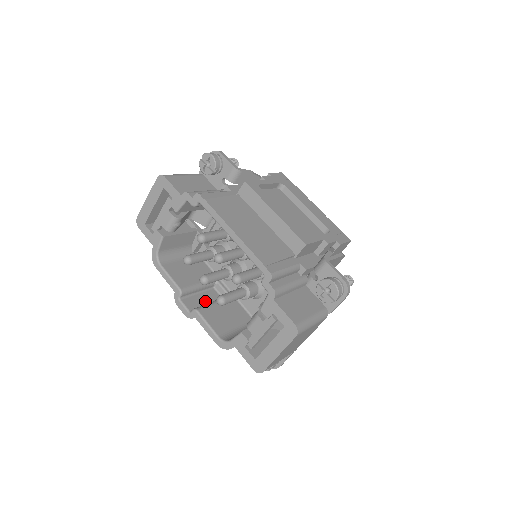
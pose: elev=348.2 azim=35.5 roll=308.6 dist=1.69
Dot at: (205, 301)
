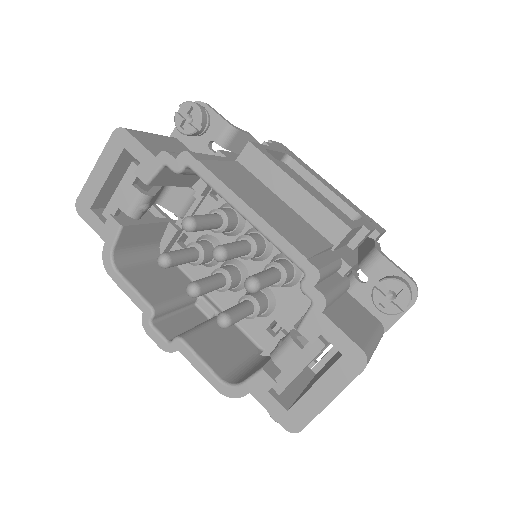
Dot at: (187, 324)
